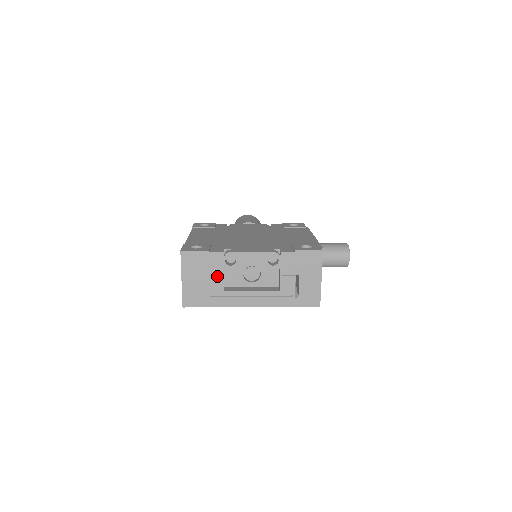
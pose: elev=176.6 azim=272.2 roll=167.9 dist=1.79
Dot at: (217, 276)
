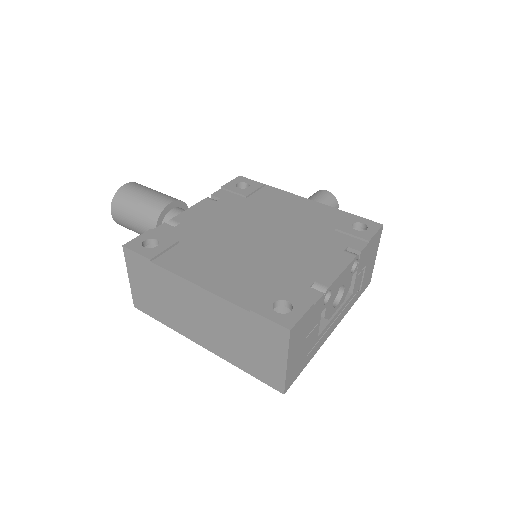
Dot at: (315, 327)
